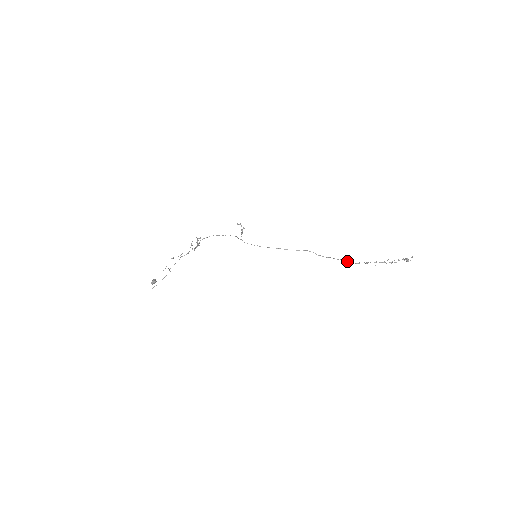
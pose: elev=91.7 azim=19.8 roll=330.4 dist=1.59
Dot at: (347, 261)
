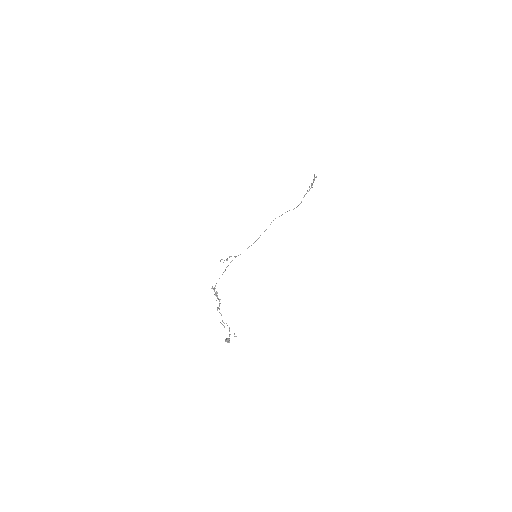
Dot at: (296, 207)
